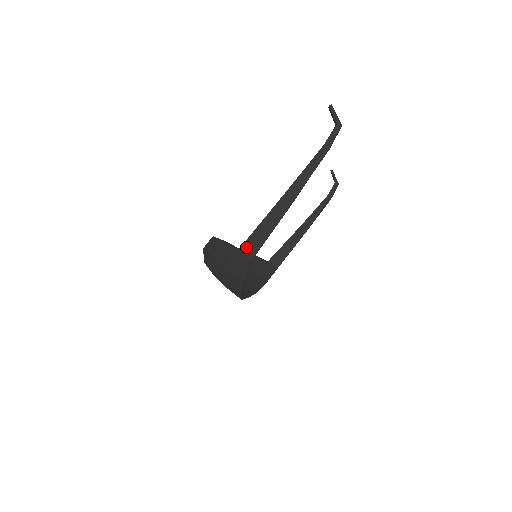
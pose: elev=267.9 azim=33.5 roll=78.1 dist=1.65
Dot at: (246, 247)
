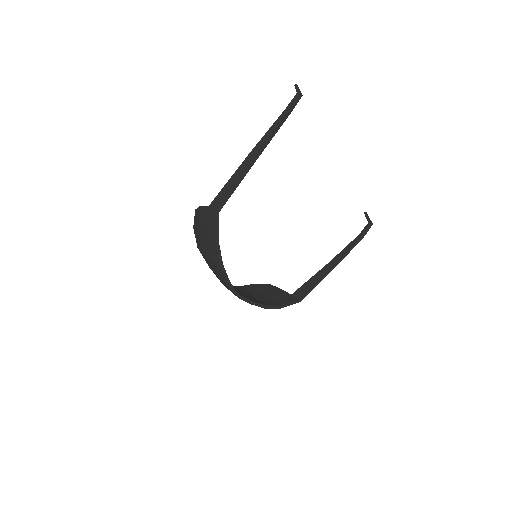
Dot at: (214, 202)
